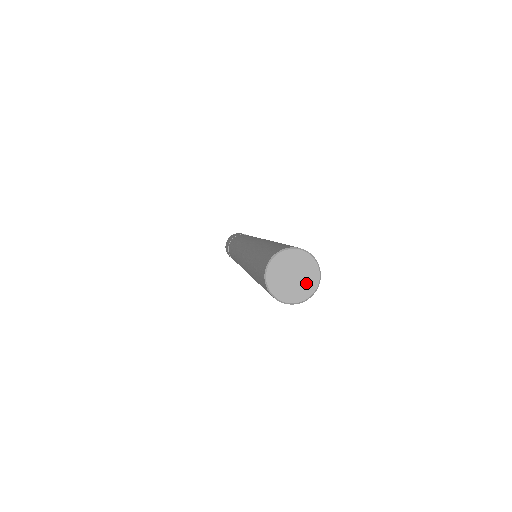
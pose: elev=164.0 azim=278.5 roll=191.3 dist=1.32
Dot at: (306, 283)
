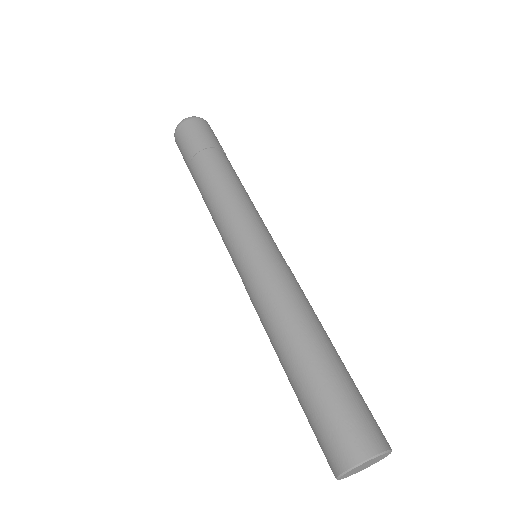
Dot at: (369, 465)
